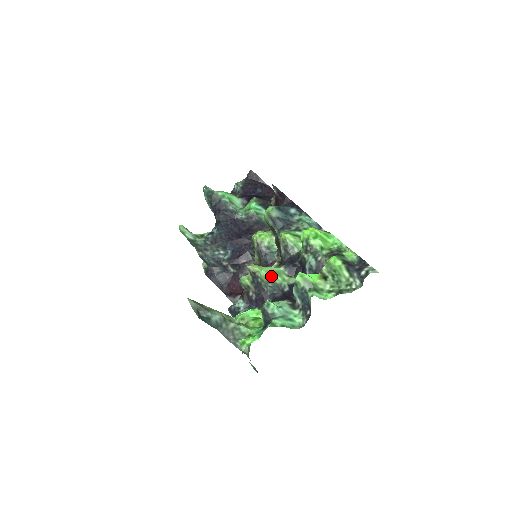
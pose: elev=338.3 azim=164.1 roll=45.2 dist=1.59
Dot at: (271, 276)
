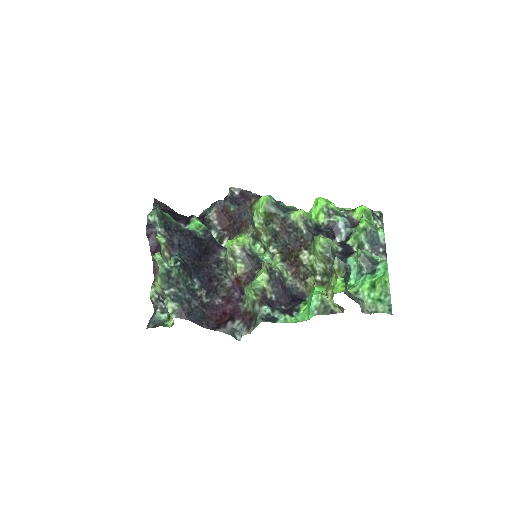
Dot at: (328, 240)
